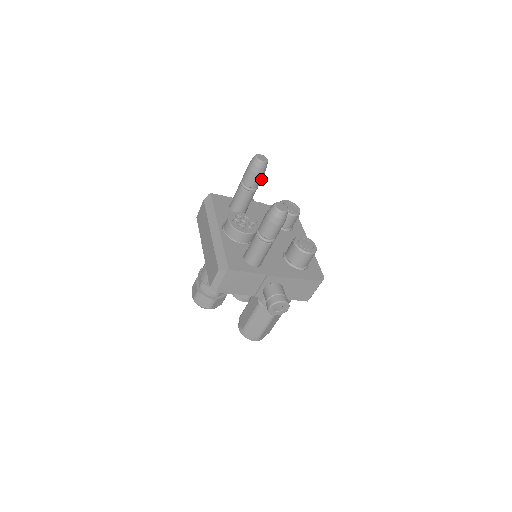
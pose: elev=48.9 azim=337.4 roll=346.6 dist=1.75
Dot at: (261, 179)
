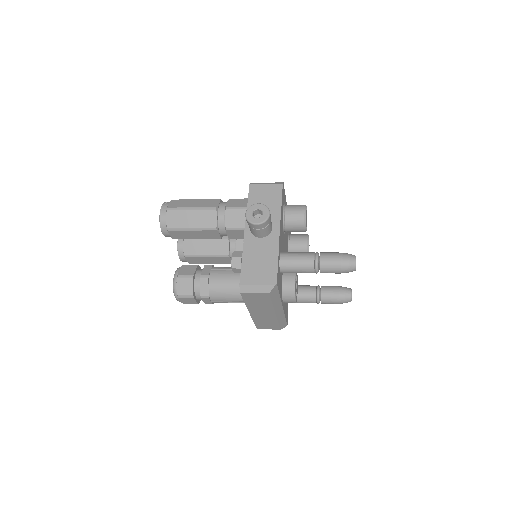
Dot at: occluded
